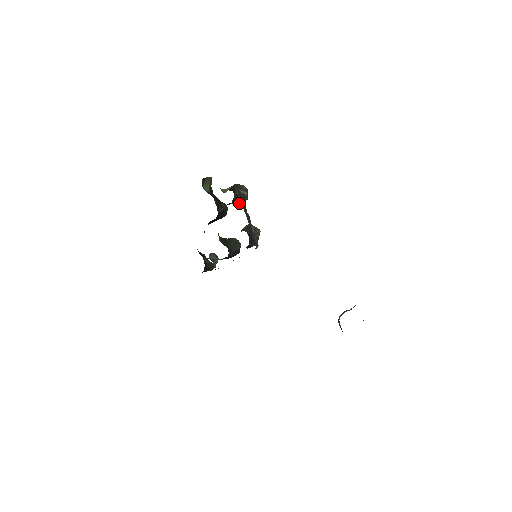
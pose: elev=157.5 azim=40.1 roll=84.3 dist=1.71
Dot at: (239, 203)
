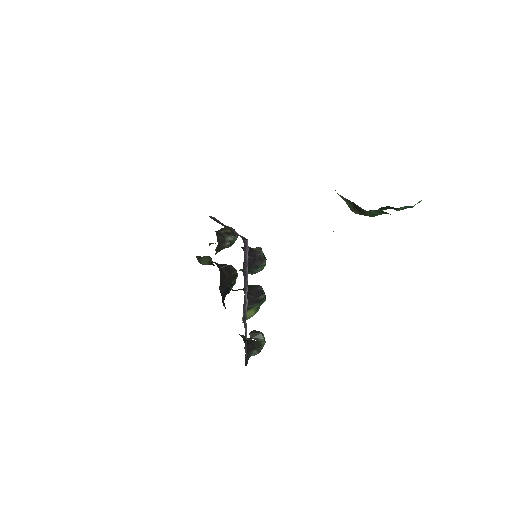
Dot at: (230, 242)
